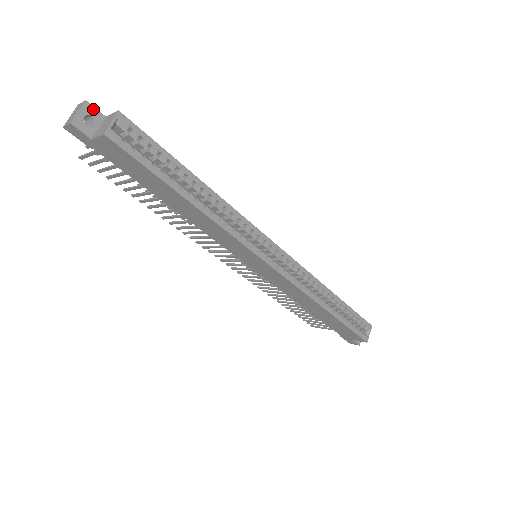
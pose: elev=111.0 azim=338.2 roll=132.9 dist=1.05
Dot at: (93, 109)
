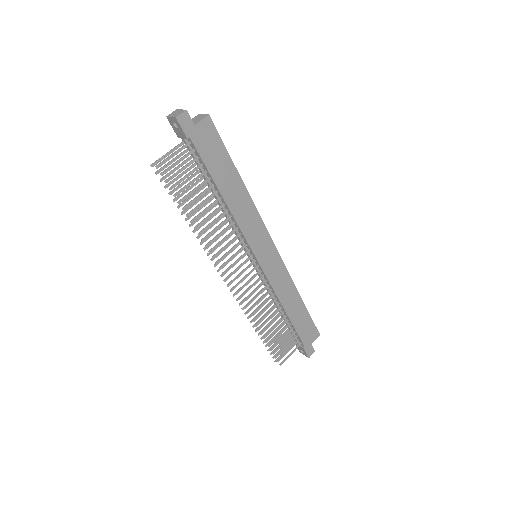
Dot at: occluded
